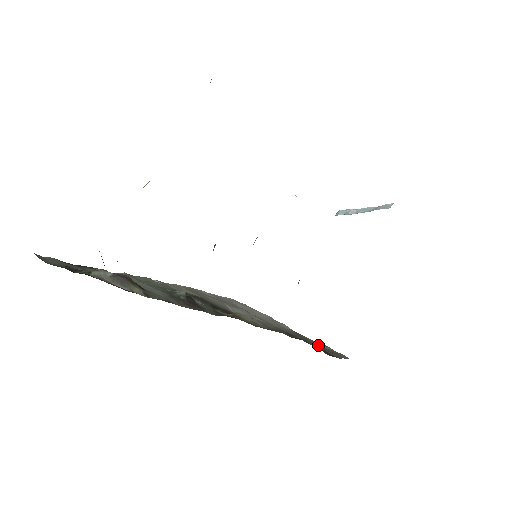
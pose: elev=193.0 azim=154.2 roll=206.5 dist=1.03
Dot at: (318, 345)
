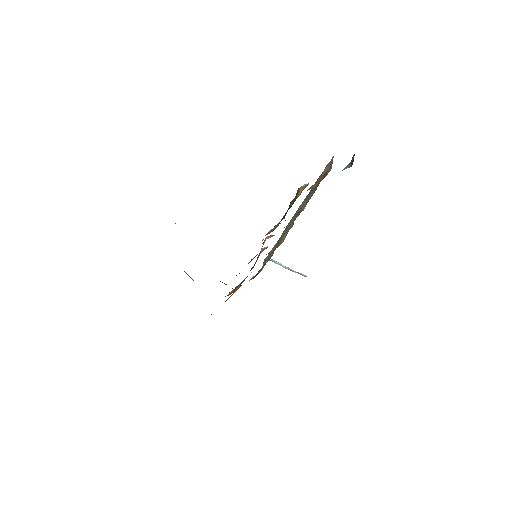
Dot at: occluded
